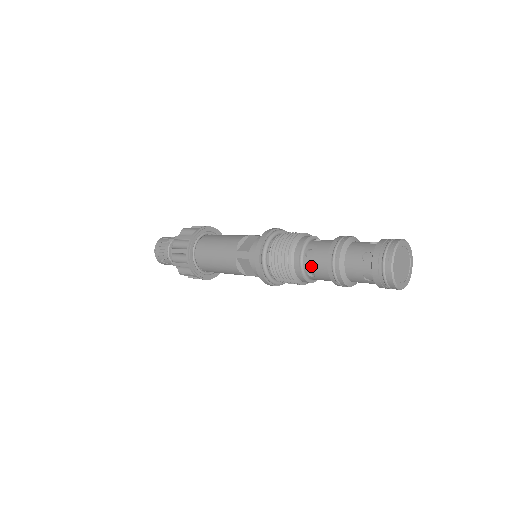
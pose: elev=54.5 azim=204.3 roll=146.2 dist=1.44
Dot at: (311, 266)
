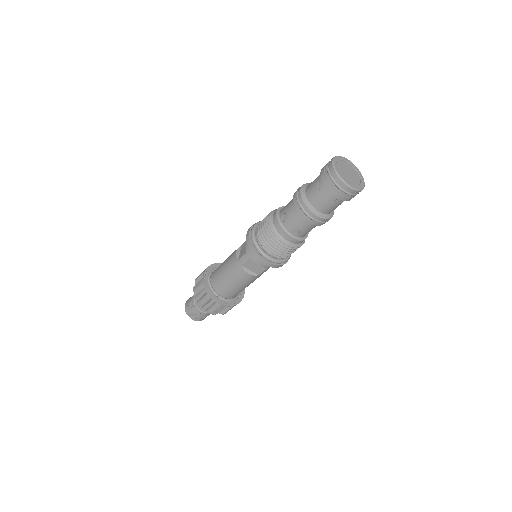
Dot at: (291, 225)
